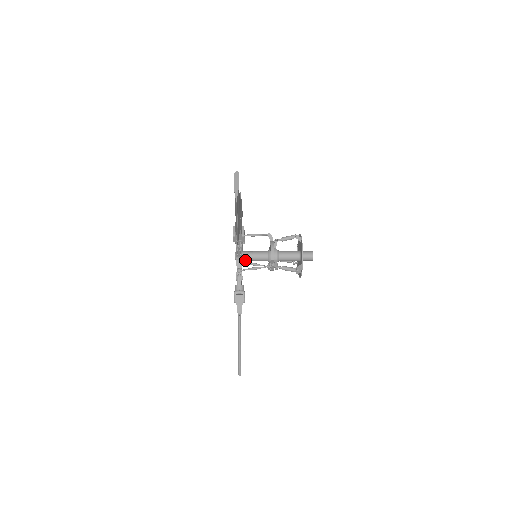
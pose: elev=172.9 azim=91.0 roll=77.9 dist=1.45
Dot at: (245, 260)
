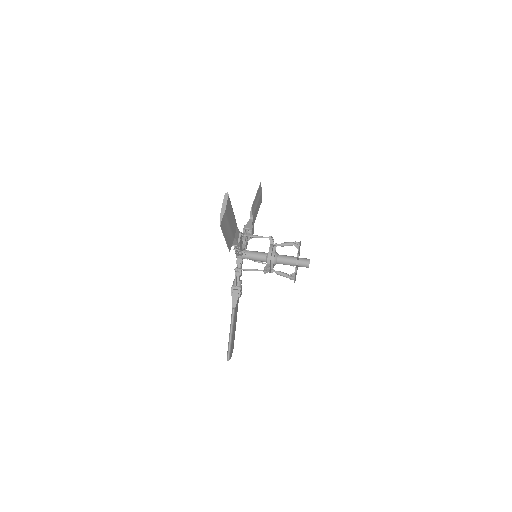
Dot at: occluded
